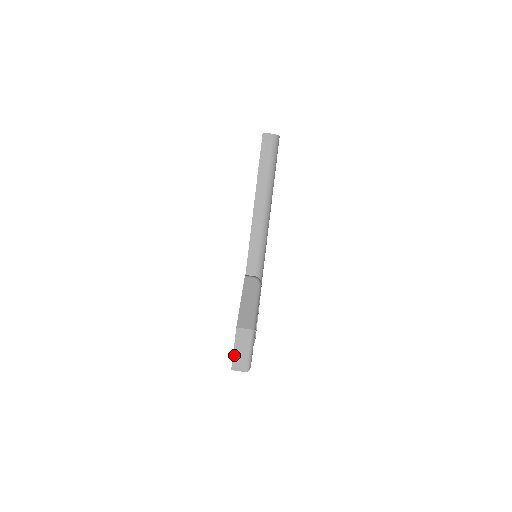
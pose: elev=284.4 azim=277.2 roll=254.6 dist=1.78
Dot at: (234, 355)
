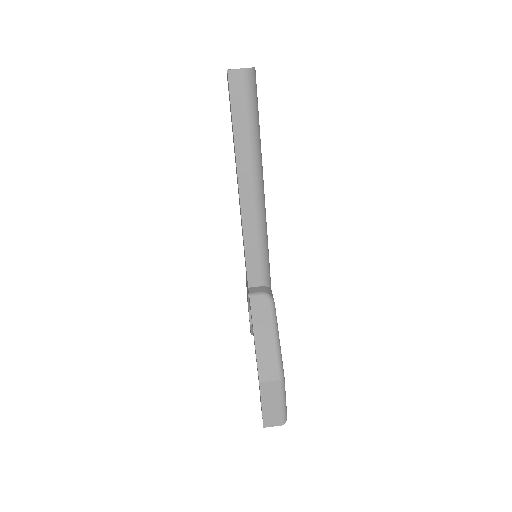
Dot at: (263, 412)
